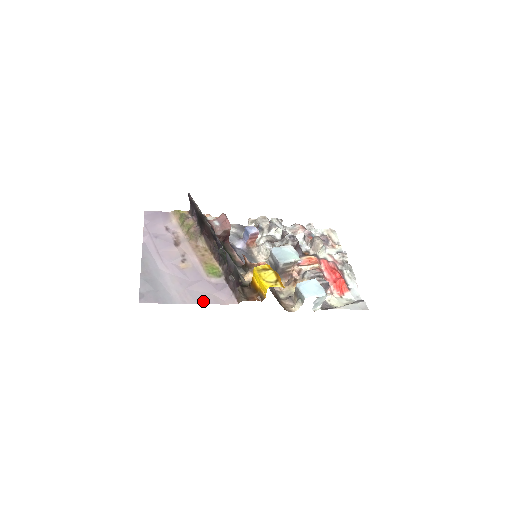
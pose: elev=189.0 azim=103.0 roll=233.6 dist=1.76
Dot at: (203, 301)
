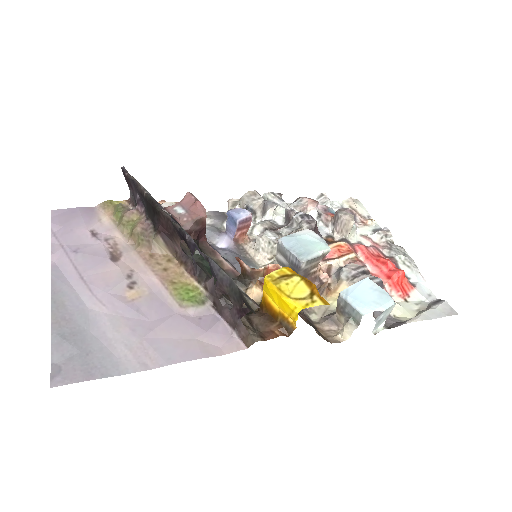
Dot at: (181, 356)
